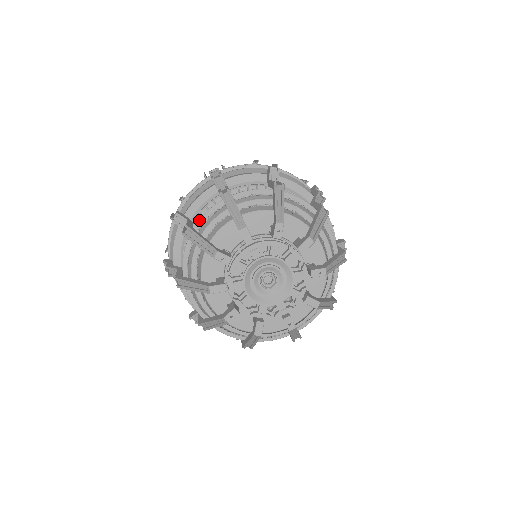
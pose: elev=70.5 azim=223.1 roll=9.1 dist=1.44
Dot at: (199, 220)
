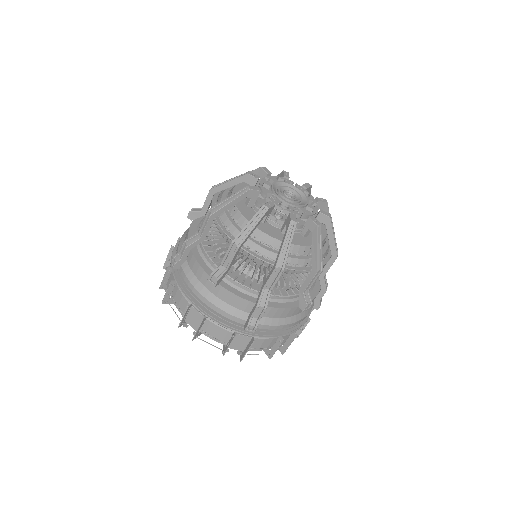
Dot at: occluded
